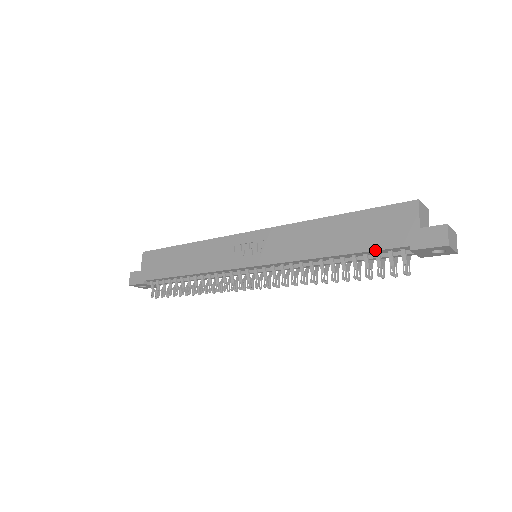
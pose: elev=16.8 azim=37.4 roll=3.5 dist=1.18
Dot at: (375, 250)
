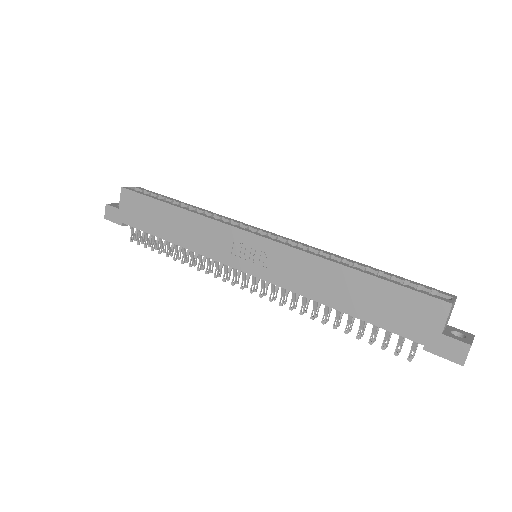
Dot at: (388, 330)
